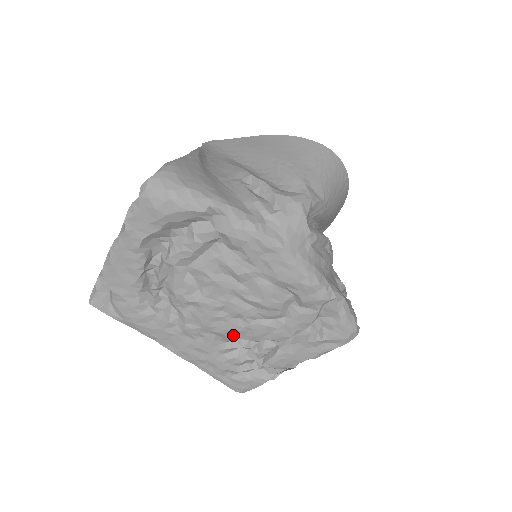
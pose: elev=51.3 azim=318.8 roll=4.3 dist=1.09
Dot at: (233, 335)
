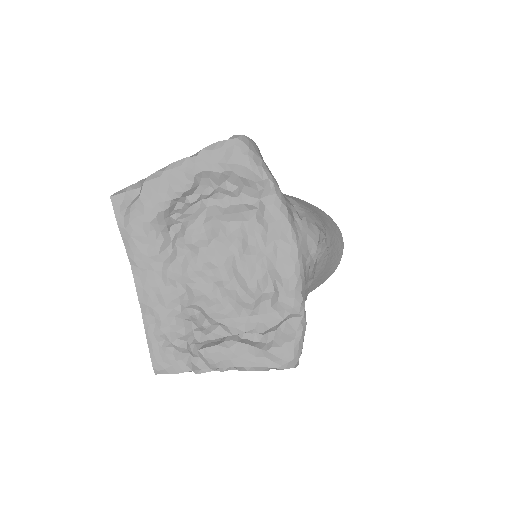
Dot at: (200, 301)
